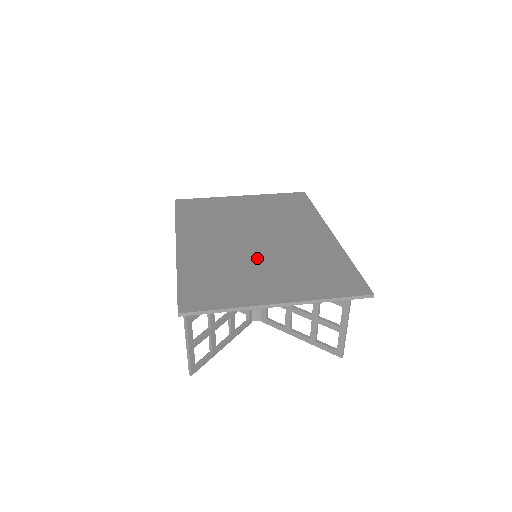
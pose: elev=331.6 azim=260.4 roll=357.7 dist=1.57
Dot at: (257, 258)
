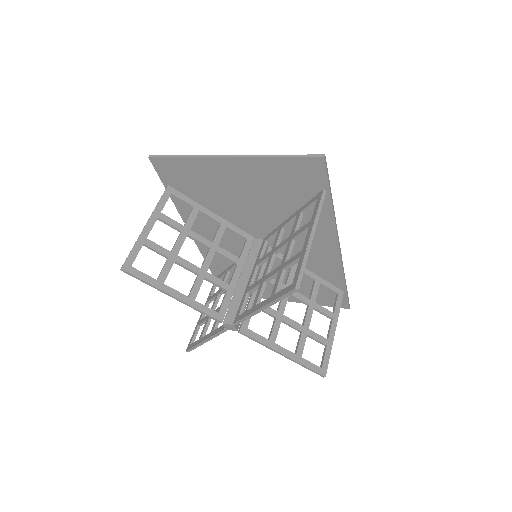
Dot at: occluded
